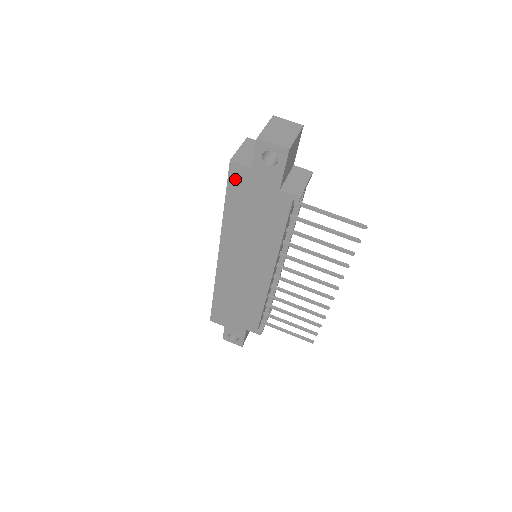
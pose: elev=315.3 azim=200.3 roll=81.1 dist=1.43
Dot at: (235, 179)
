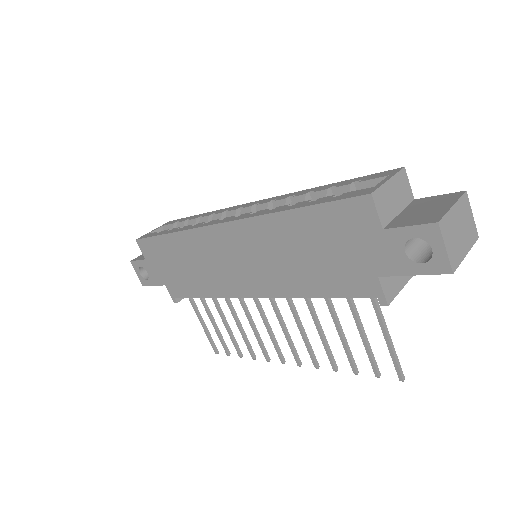
Dot at: (347, 211)
